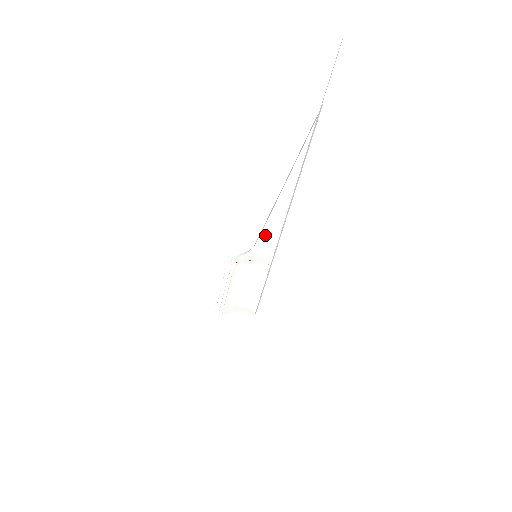
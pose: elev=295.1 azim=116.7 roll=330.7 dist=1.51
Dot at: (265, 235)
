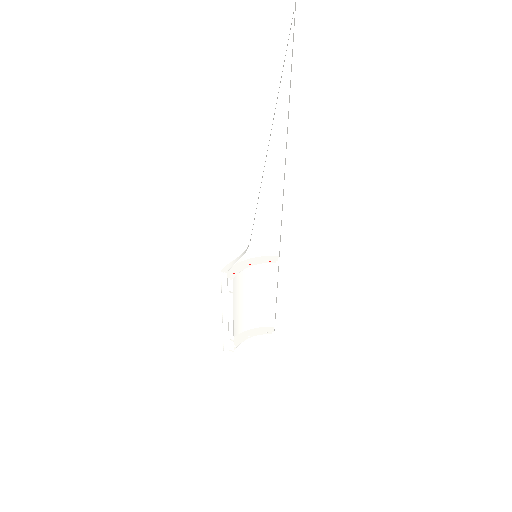
Dot at: (260, 223)
